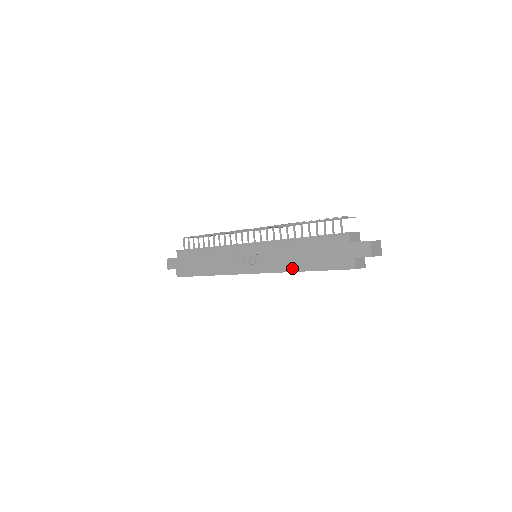
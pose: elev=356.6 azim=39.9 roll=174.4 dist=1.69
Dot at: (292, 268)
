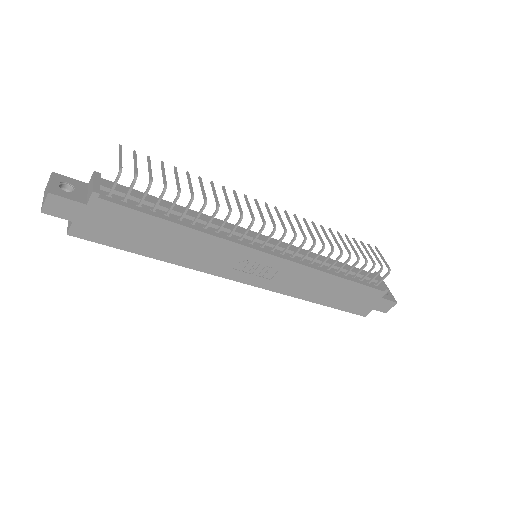
Dot at: (307, 297)
